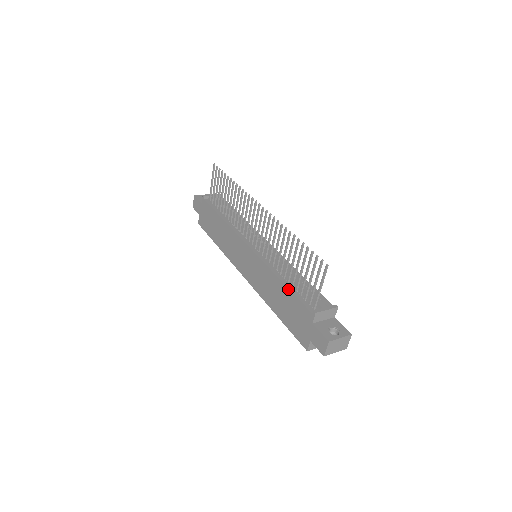
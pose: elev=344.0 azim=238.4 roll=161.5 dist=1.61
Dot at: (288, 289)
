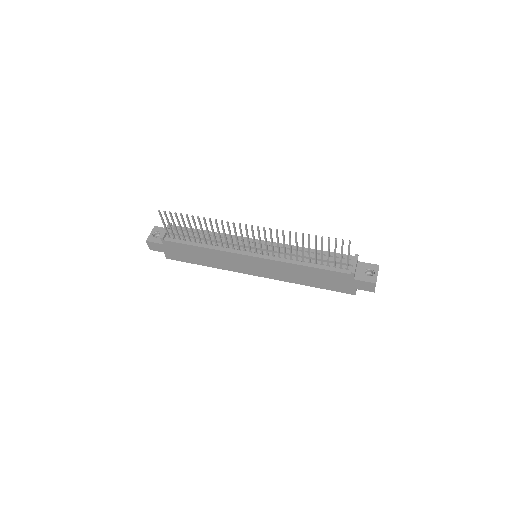
Dot at: (317, 269)
